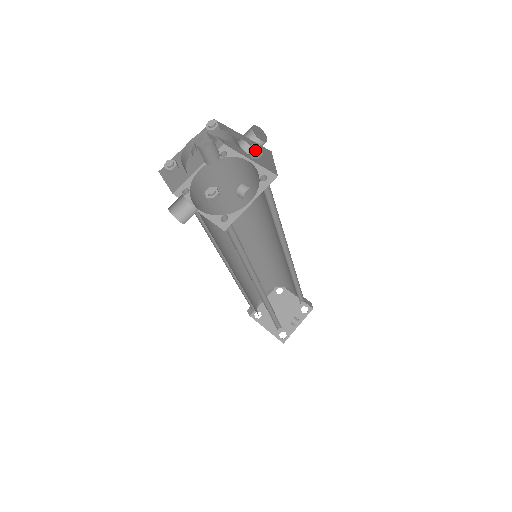
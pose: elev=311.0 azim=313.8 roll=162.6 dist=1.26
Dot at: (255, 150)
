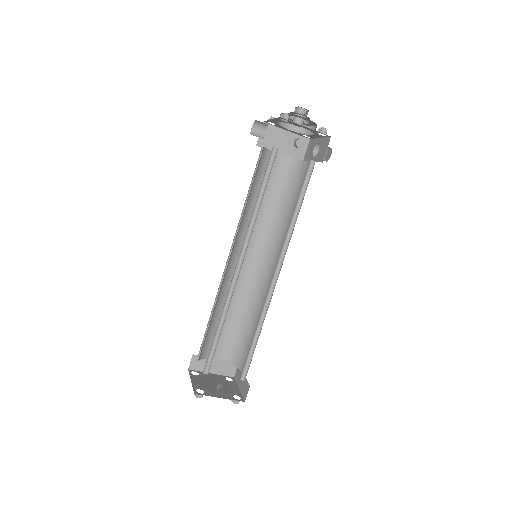
Dot at: (323, 127)
